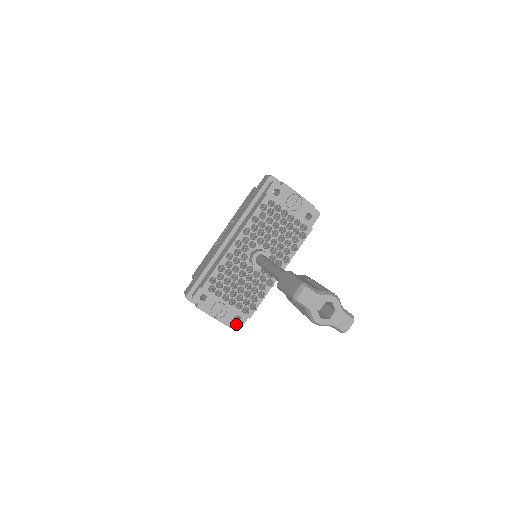
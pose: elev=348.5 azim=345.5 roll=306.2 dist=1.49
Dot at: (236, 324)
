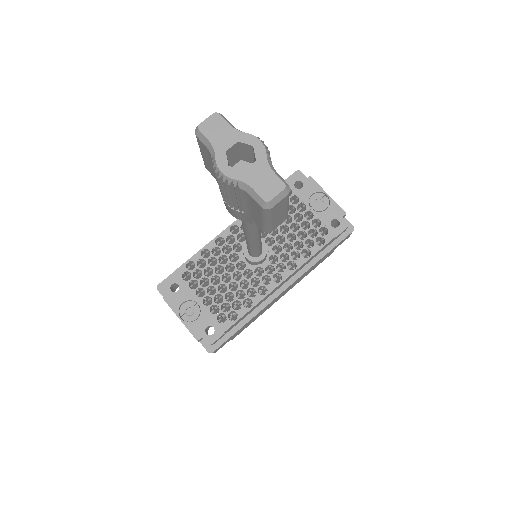
Dot at: (206, 338)
